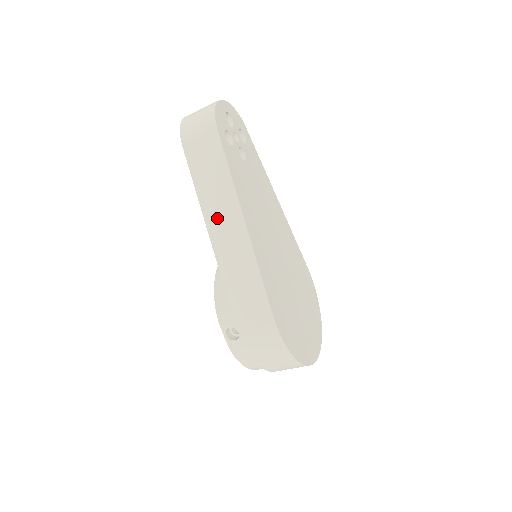
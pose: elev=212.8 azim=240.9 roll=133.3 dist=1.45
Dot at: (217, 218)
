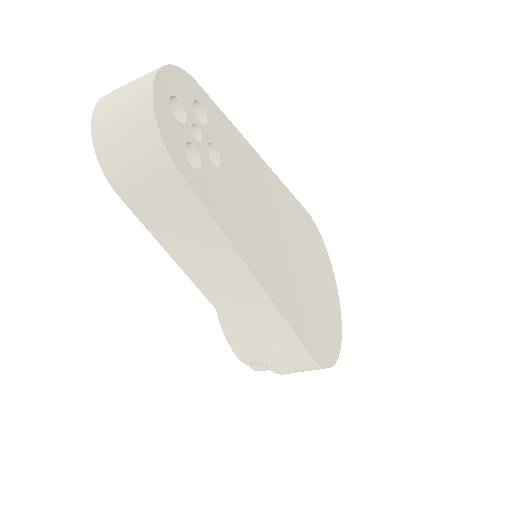
Dot at: (212, 279)
